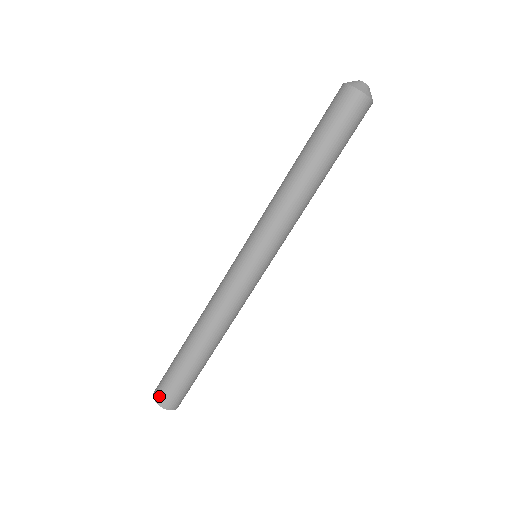
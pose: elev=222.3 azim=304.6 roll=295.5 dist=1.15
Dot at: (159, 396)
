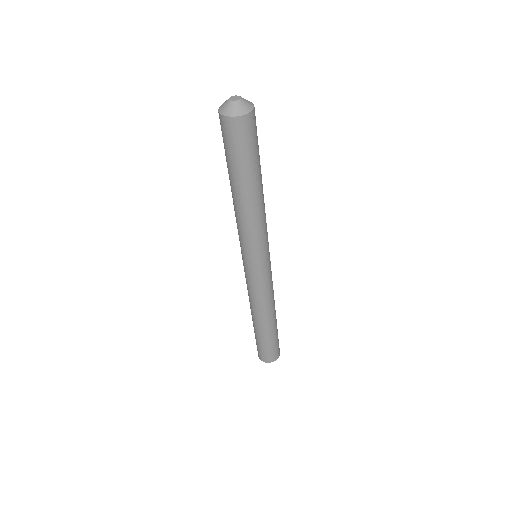
Dot at: (259, 355)
